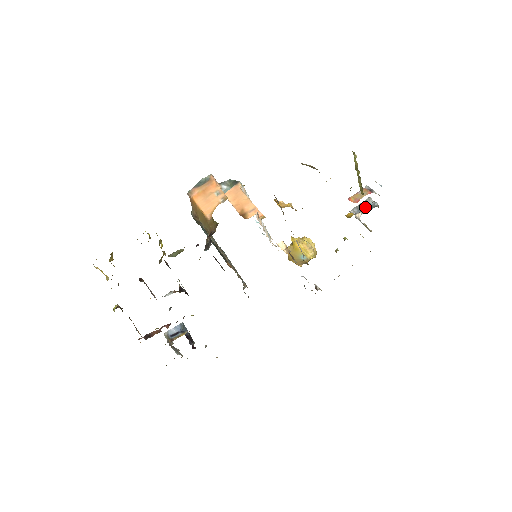
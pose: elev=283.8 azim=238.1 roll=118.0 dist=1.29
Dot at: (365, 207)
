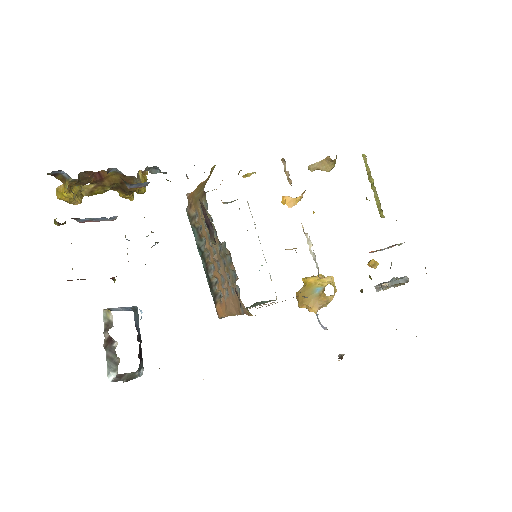
Dot at: (392, 281)
